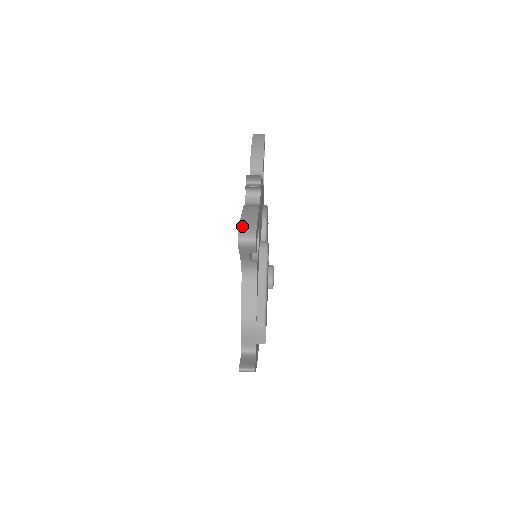
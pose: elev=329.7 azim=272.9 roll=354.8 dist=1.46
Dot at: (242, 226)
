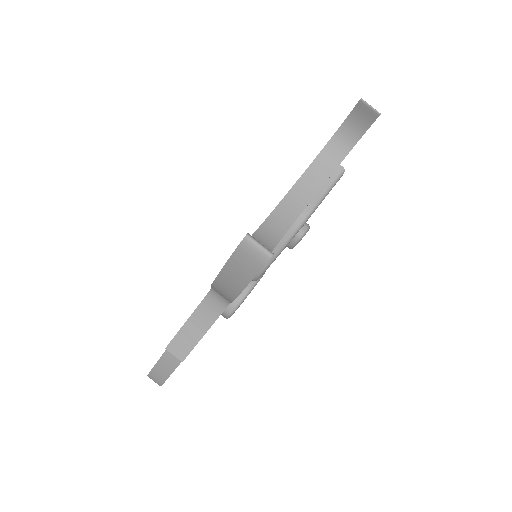
Dot at: (151, 376)
